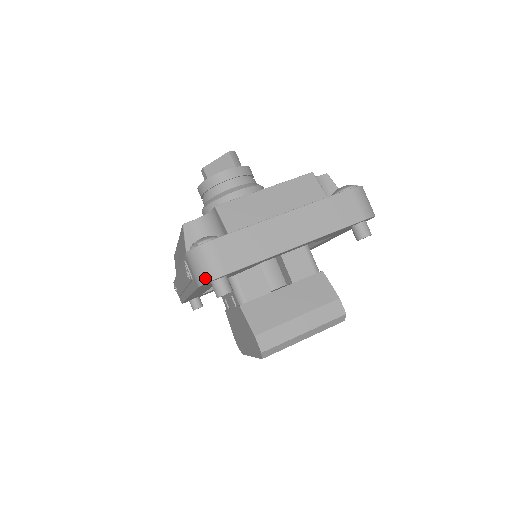
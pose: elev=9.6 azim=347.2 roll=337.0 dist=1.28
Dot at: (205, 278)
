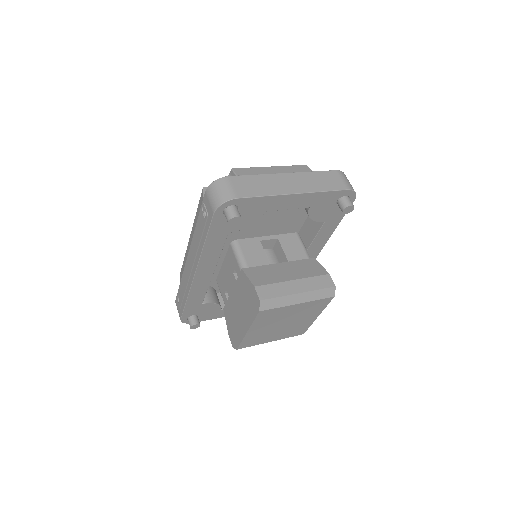
Dot at: (221, 201)
